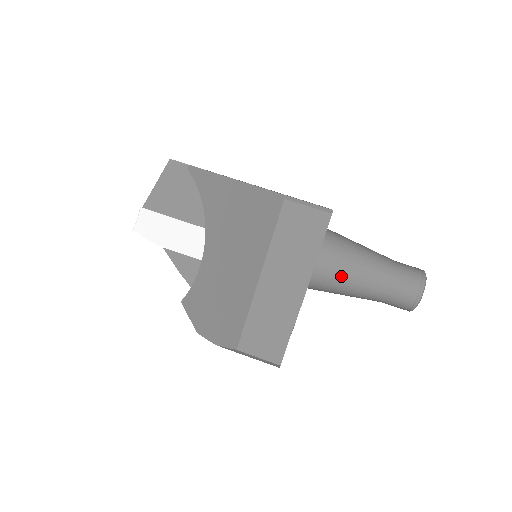
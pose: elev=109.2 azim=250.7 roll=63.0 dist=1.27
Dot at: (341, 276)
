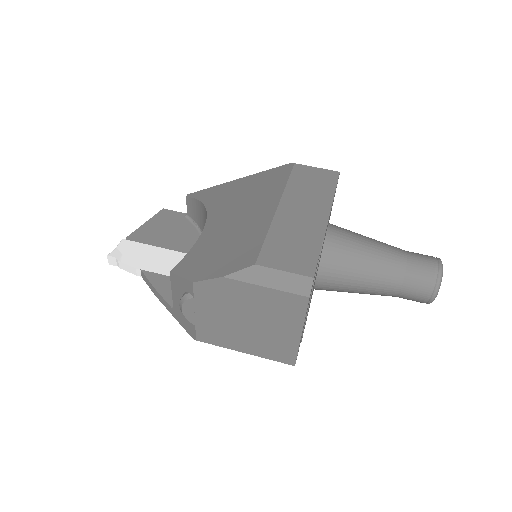
Dot at: (355, 244)
